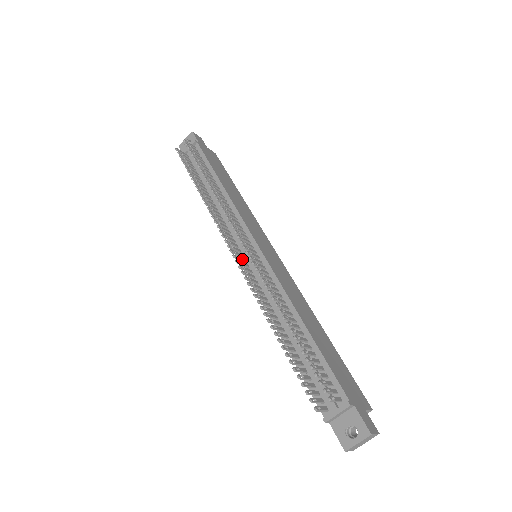
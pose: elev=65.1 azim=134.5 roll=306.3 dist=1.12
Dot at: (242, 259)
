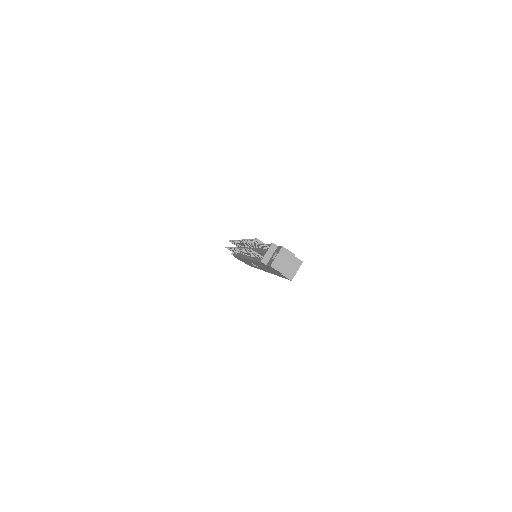
Dot at: occluded
